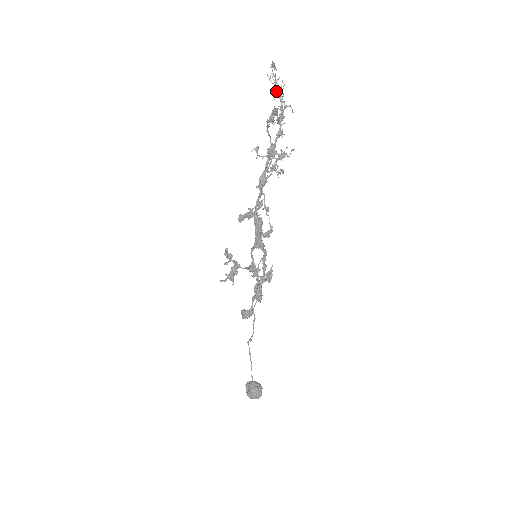
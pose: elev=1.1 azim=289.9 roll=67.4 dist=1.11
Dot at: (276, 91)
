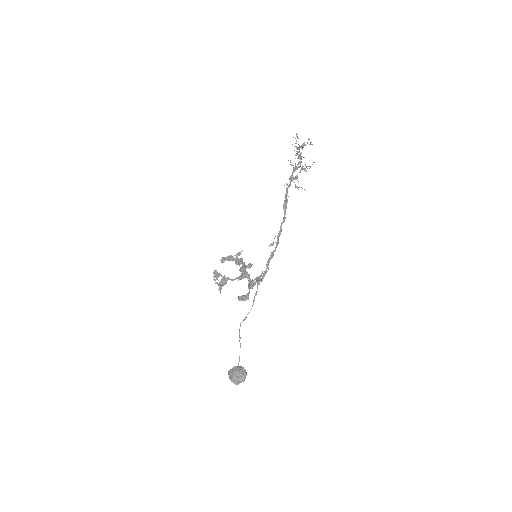
Dot at: (296, 147)
